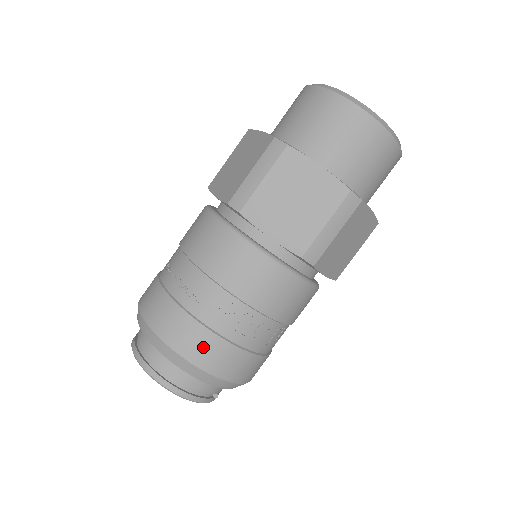
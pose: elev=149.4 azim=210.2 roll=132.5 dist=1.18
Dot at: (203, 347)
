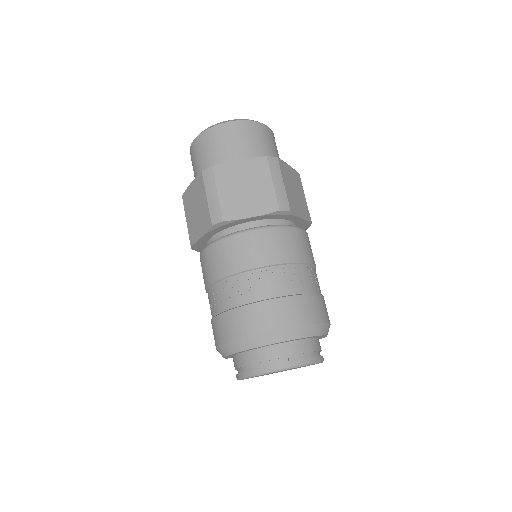
Dot at: (223, 327)
